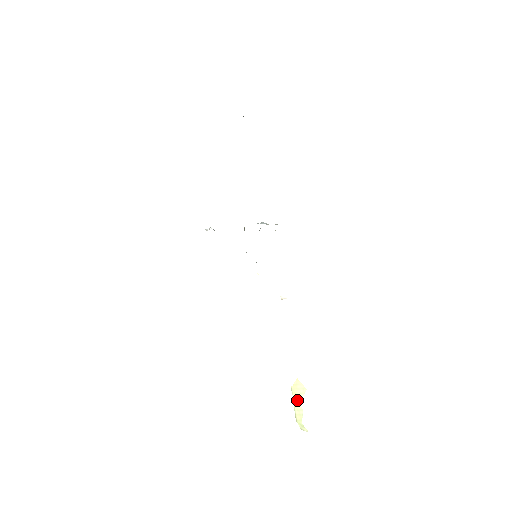
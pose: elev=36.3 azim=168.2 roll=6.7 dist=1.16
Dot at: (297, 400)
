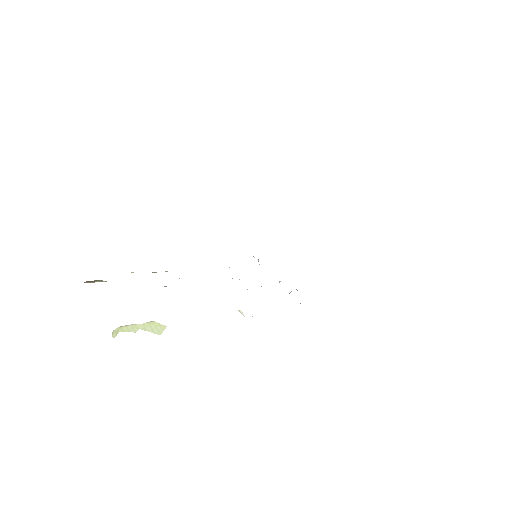
Dot at: (143, 326)
